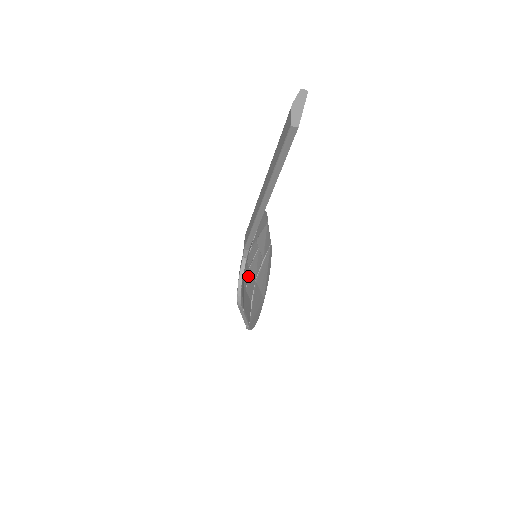
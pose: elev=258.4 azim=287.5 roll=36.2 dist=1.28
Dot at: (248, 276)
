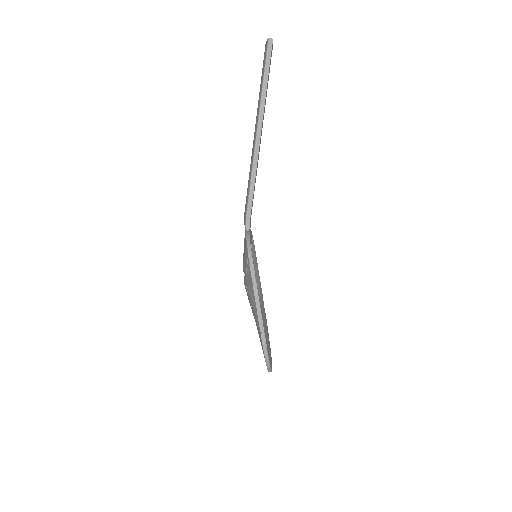
Dot at: occluded
